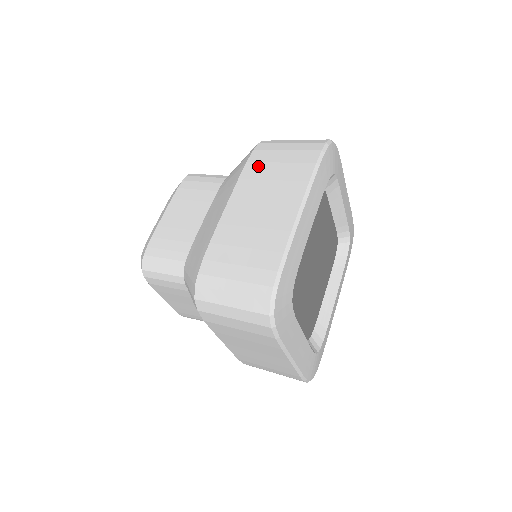
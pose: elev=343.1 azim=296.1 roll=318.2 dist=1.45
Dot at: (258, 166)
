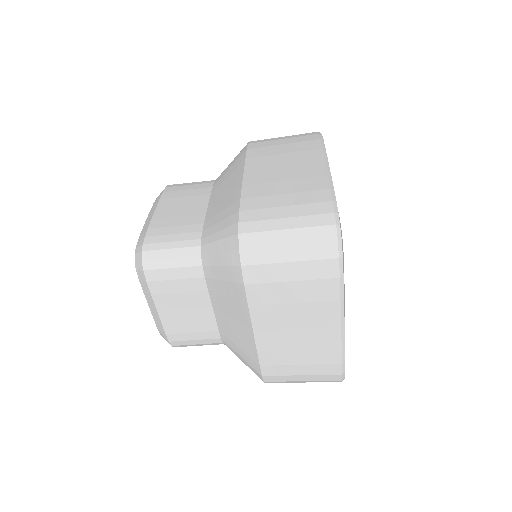
Dot at: (262, 149)
